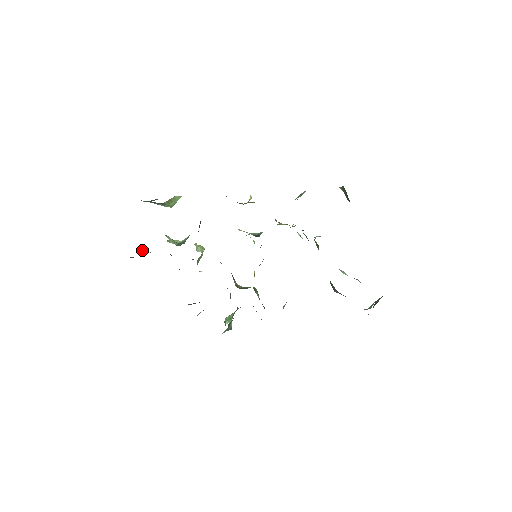
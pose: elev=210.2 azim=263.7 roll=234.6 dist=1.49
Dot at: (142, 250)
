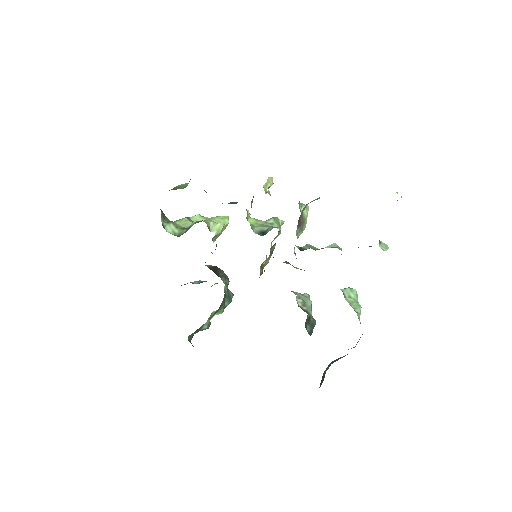
Dot at: occluded
